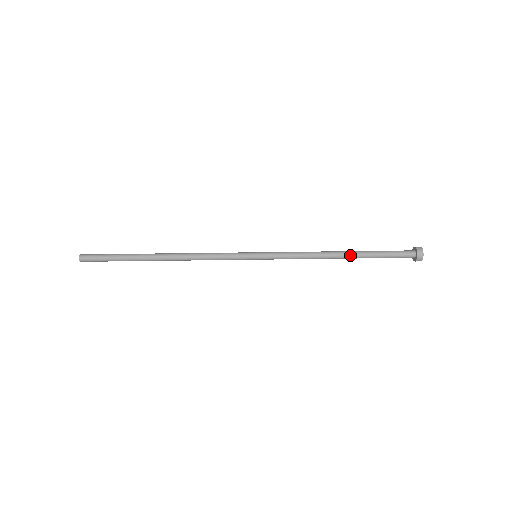
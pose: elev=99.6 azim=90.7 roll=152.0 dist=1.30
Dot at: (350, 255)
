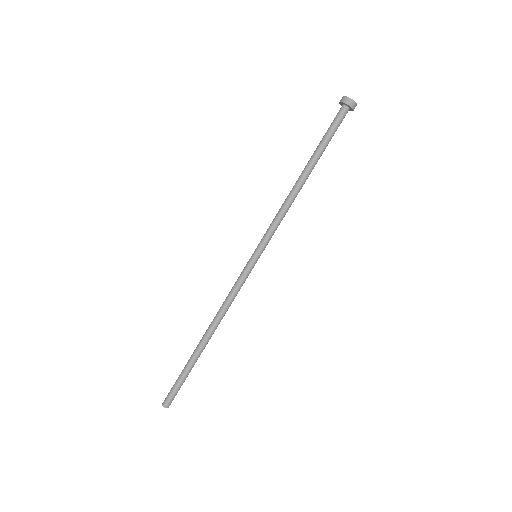
Dot at: (310, 171)
